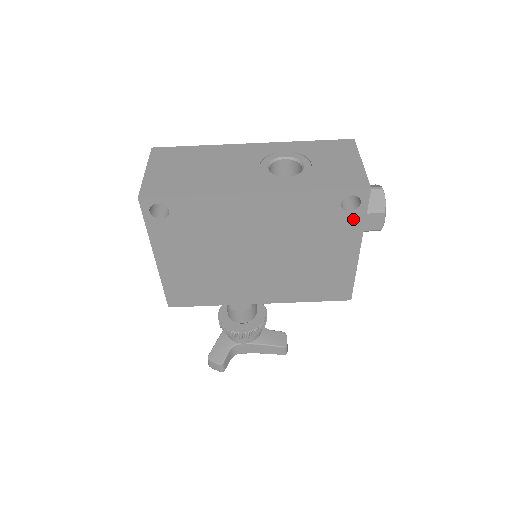
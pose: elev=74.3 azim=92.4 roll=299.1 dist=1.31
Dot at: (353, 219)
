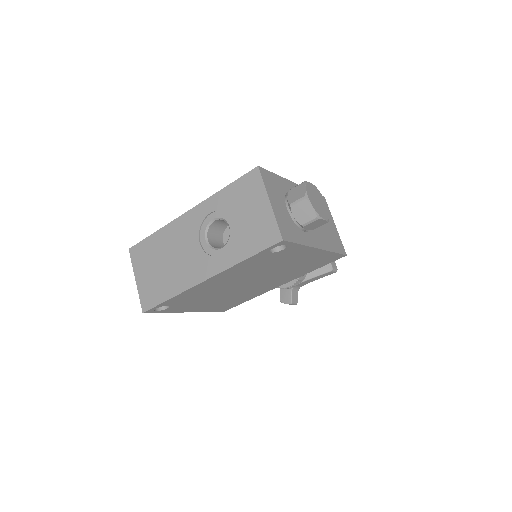
Dot at: (291, 249)
